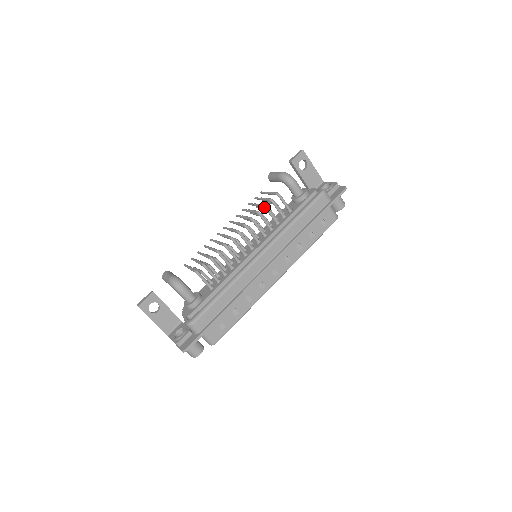
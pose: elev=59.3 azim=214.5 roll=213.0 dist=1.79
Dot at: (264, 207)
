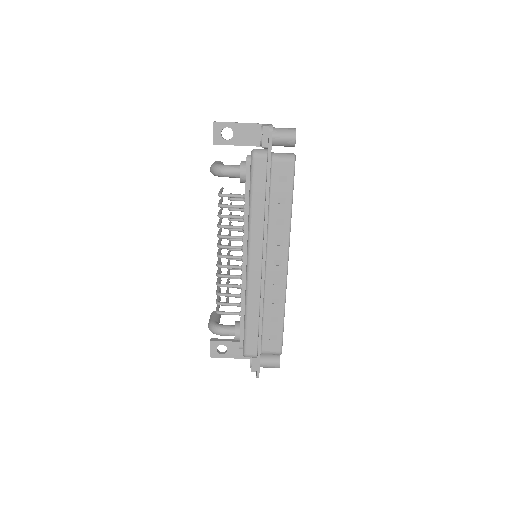
Dot at: occluded
